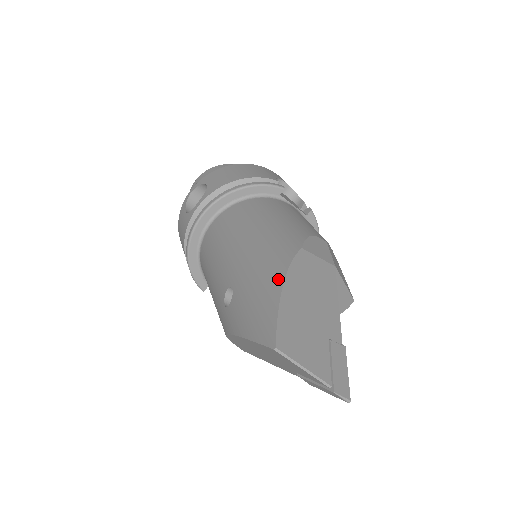
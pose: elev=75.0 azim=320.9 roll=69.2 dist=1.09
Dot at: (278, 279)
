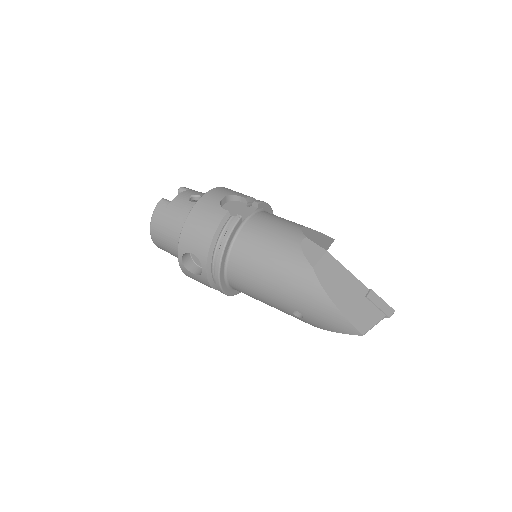
Dot at: (326, 300)
